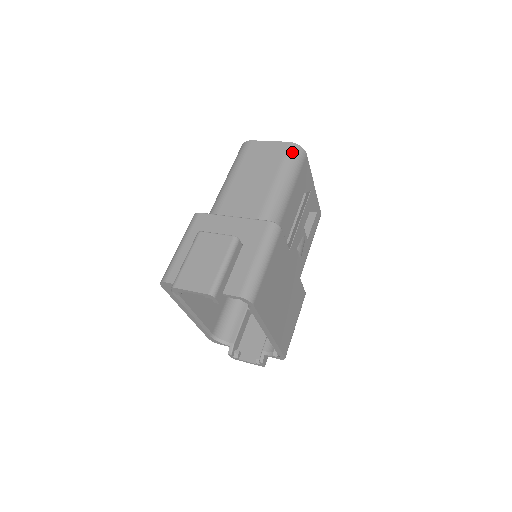
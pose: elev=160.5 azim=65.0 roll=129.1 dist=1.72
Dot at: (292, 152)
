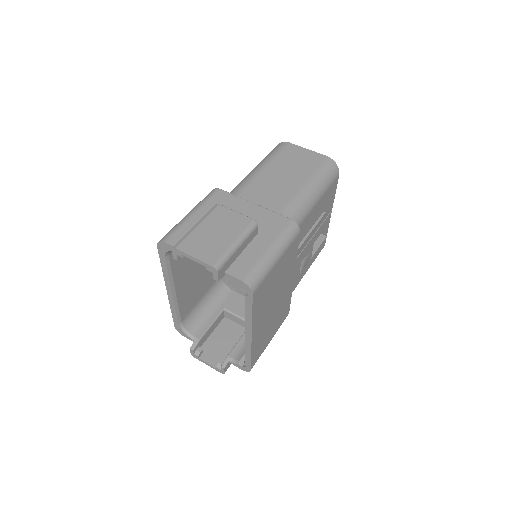
Dot at: (328, 166)
